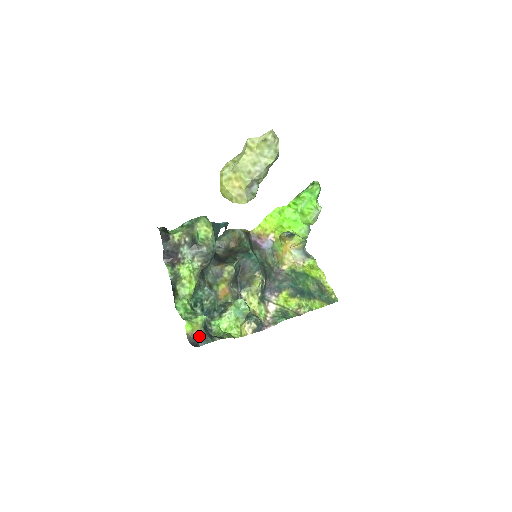
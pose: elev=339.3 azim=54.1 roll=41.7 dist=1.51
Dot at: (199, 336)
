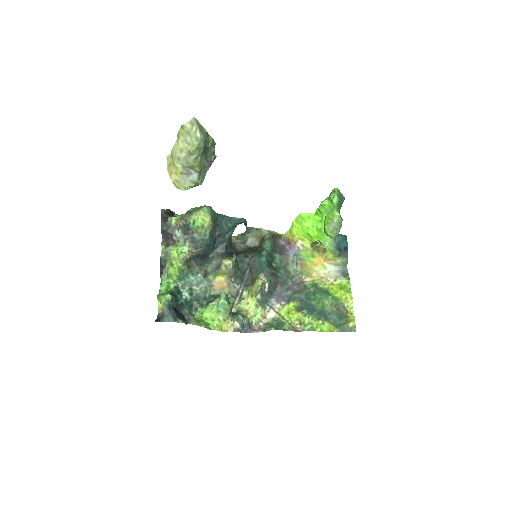
Dot at: (164, 313)
